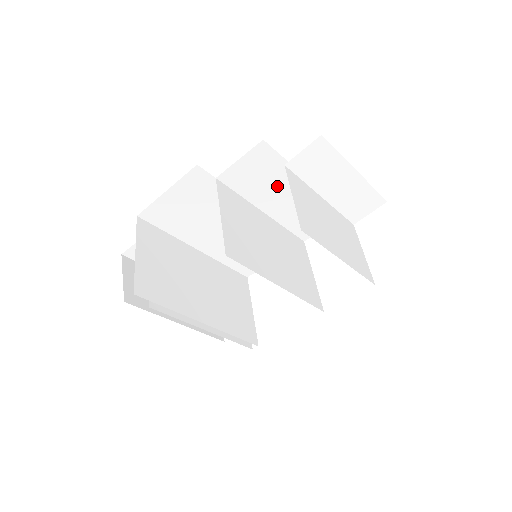
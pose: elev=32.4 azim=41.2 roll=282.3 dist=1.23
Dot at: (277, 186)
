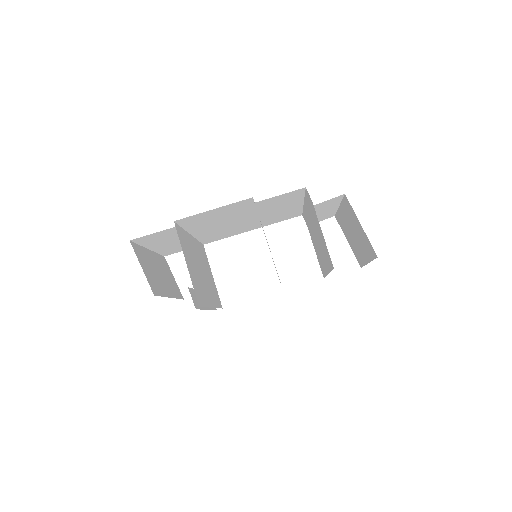
Dot at: (283, 205)
